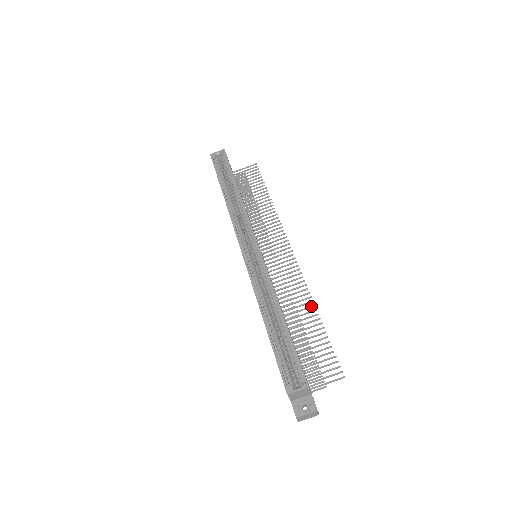
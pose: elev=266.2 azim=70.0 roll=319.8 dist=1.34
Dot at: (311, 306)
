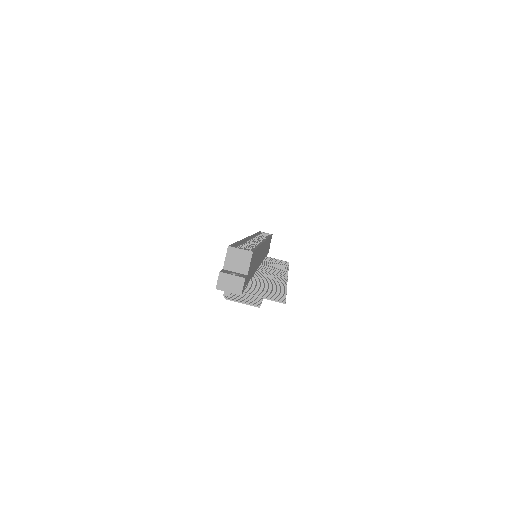
Dot at: (283, 285)
